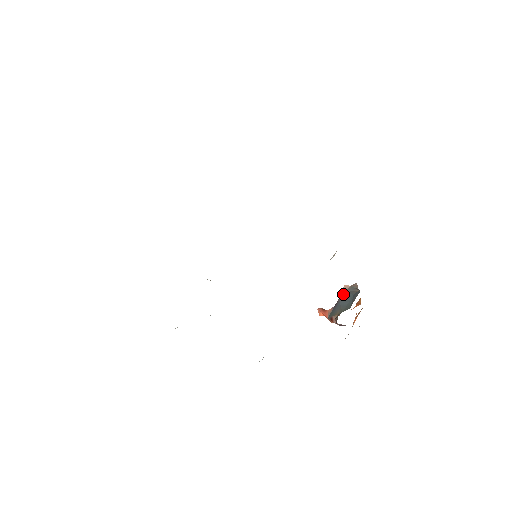
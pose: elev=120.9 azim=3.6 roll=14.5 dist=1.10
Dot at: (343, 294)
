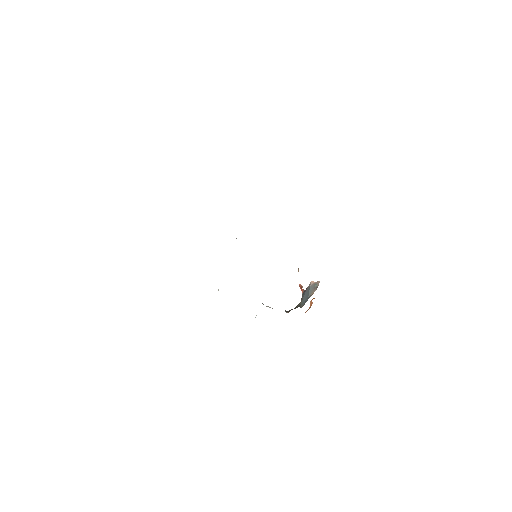
Dot at: (309, 287)
